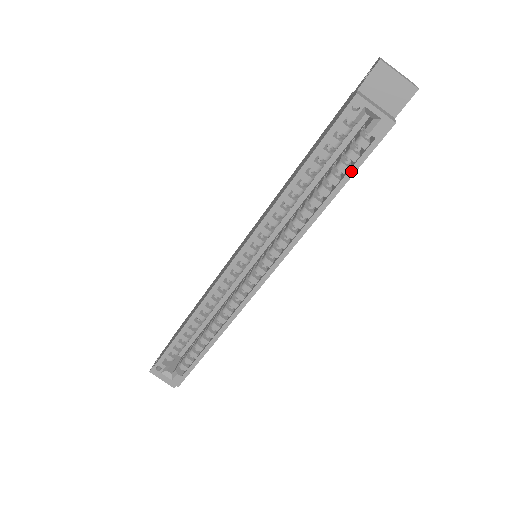
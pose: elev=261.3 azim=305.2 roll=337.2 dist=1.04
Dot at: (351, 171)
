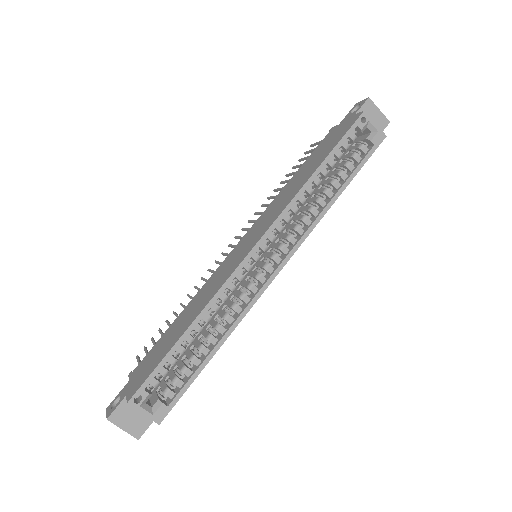
Dot at: (358, 168)
